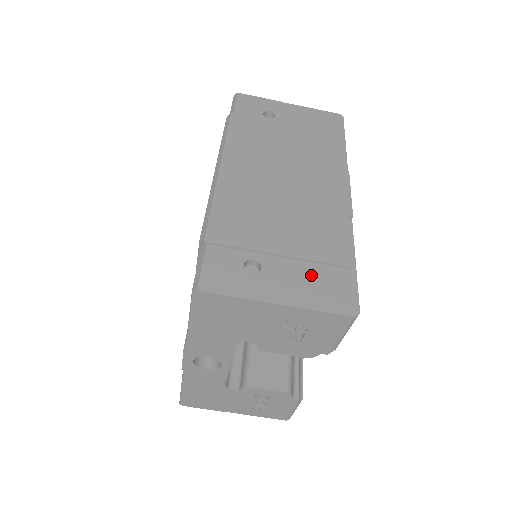
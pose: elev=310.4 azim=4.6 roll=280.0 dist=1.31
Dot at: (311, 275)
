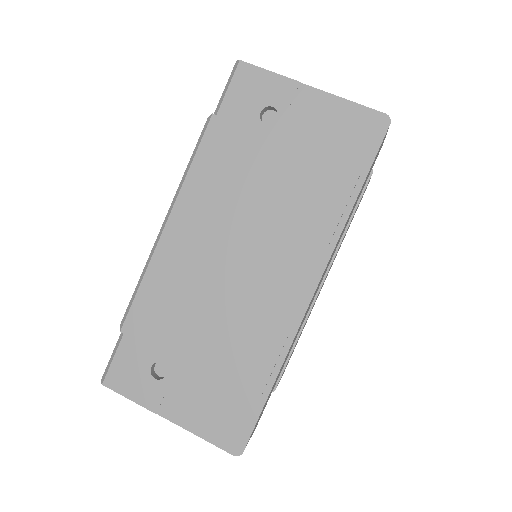
Dot at: (212, 397)
